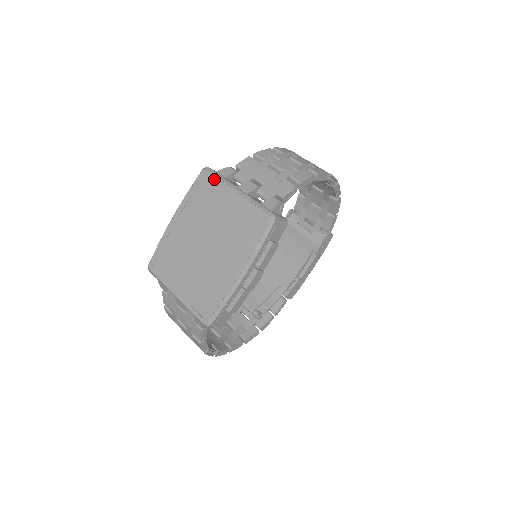
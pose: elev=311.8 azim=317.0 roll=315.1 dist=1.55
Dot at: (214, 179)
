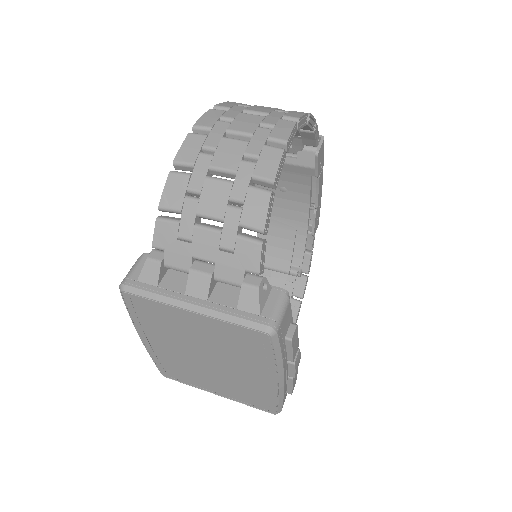
Dot at: (147, 301)
